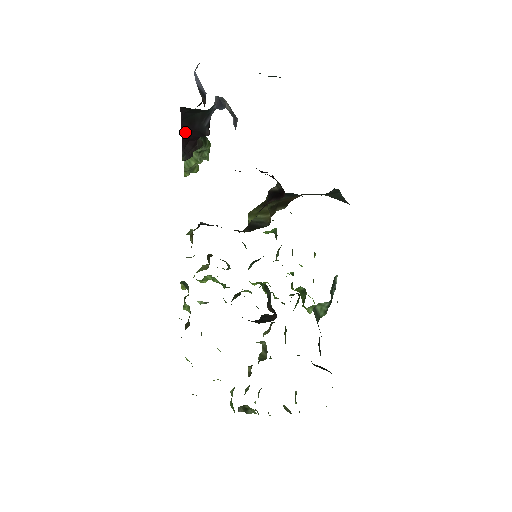
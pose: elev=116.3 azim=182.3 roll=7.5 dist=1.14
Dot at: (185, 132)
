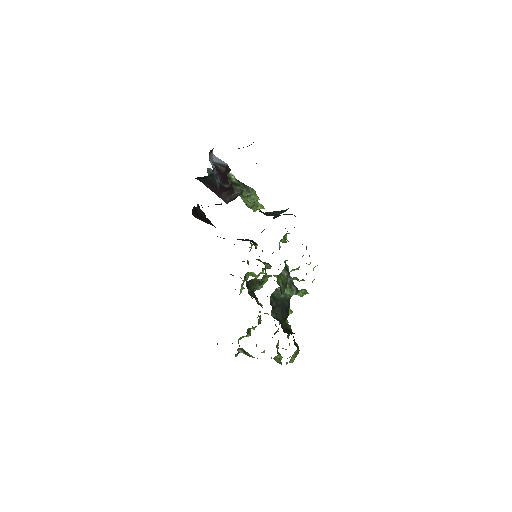
Dot at: (213, 188)
